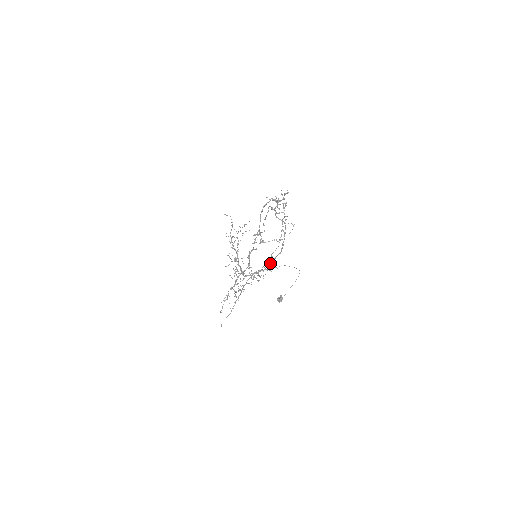
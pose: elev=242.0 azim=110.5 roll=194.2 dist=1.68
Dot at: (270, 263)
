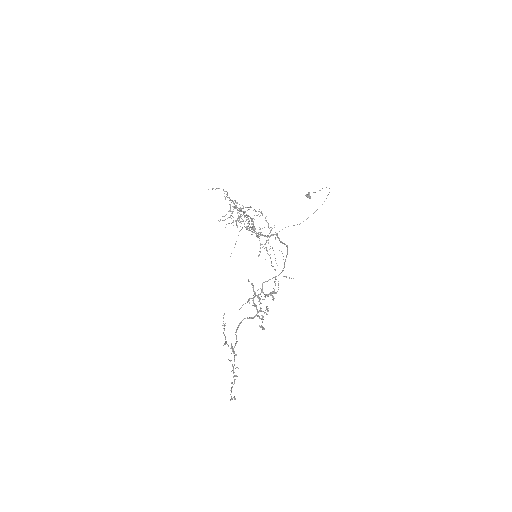
Dot at: occluded
